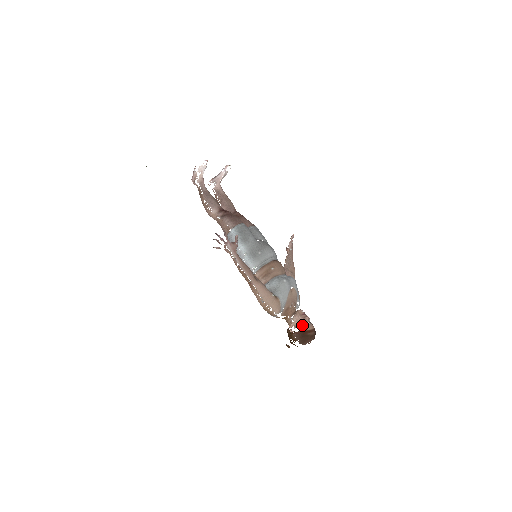
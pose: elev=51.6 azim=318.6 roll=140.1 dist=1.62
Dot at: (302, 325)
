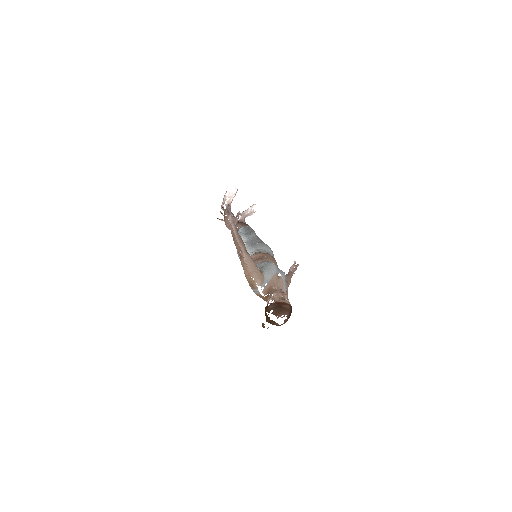
Dot at: (279, 298)
